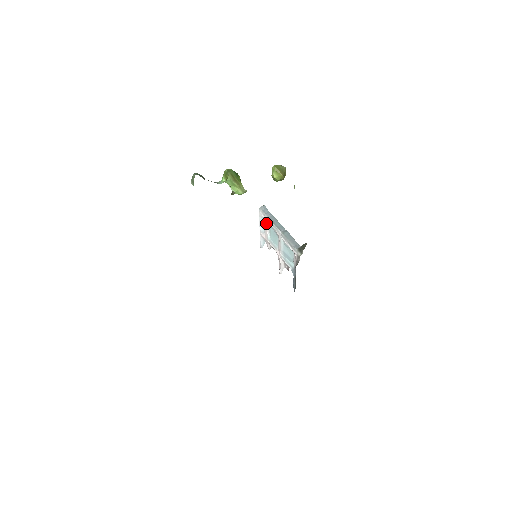
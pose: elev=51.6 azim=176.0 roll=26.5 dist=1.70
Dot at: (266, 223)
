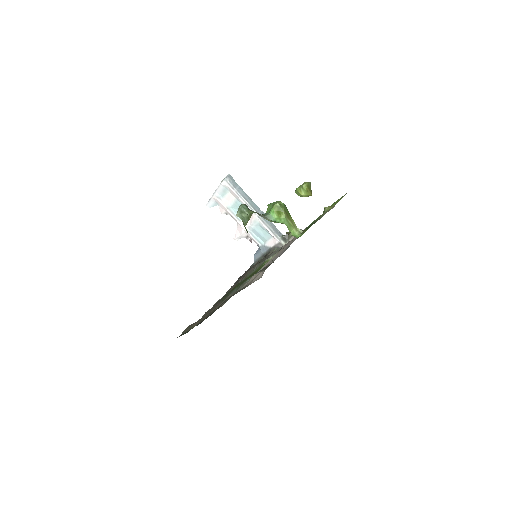
Dot at: (231, 194)
